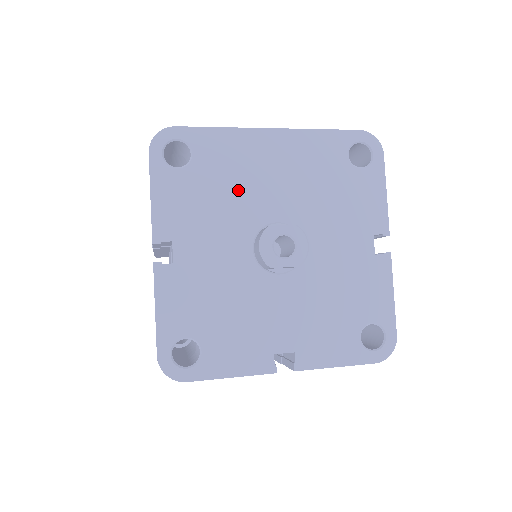
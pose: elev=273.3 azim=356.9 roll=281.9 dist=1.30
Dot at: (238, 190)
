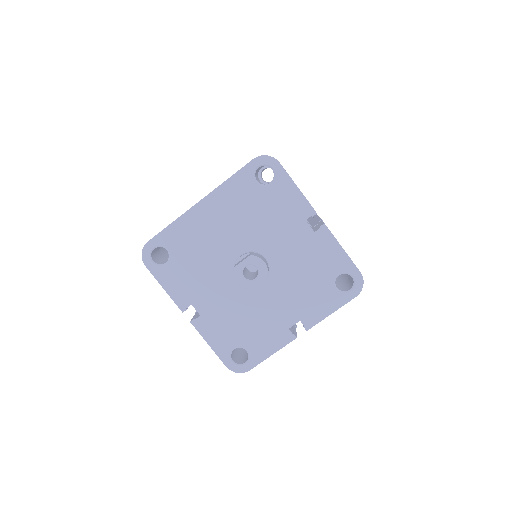
Dot at: (206, 252)
